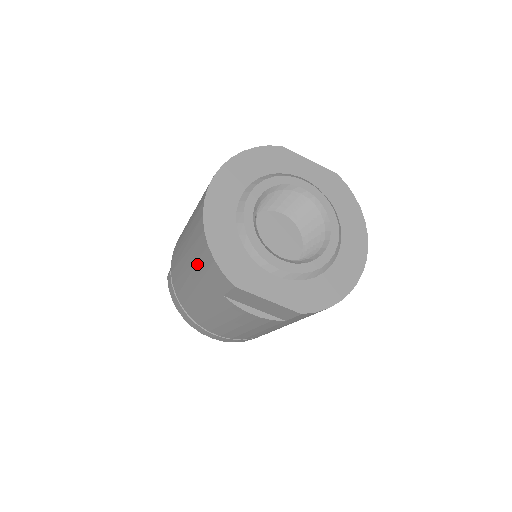
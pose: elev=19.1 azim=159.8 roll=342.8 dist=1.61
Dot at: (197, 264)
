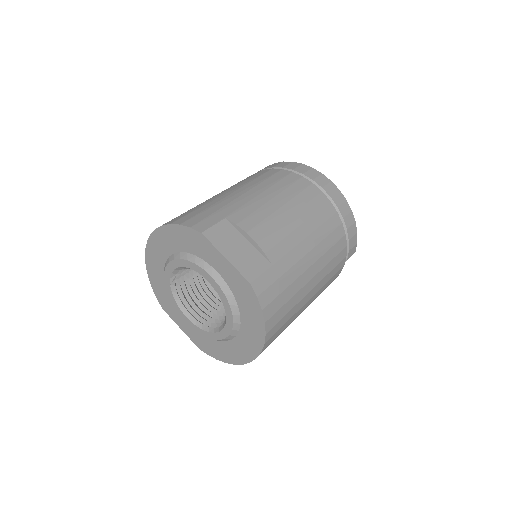
Dot at: occluded
